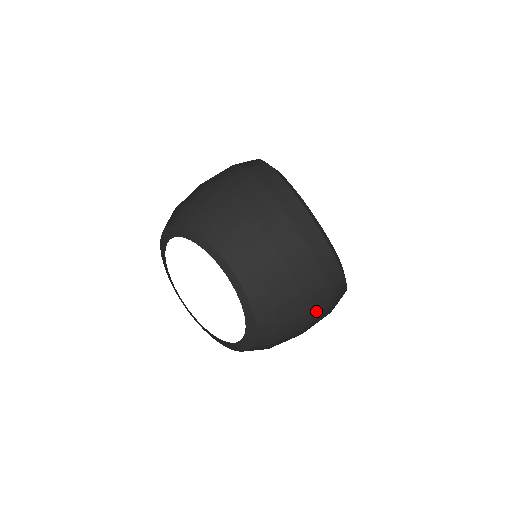
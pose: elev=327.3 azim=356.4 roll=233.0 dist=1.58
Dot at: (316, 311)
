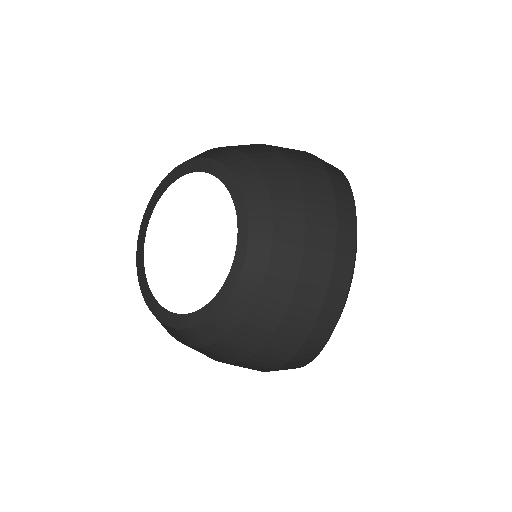
Dot at: (289, 330)
